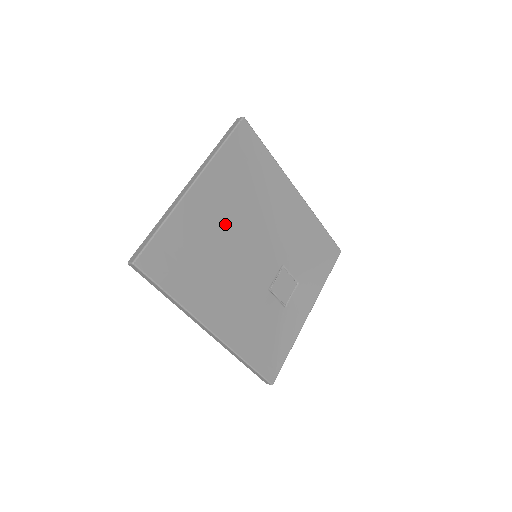
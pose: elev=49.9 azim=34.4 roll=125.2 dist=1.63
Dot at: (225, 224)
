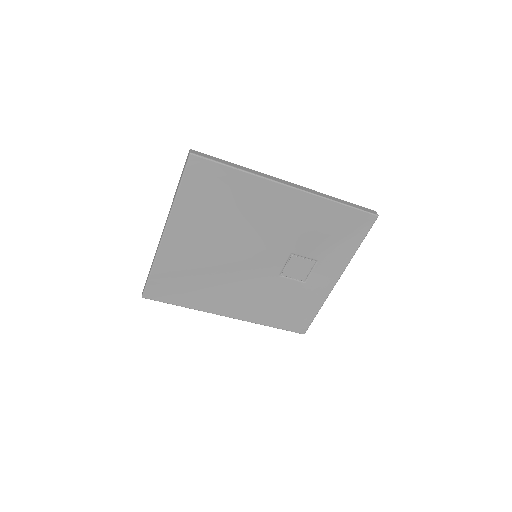
Dot at: (209, 248)
